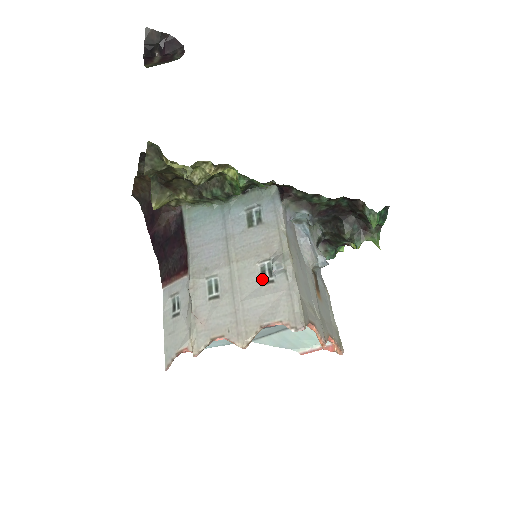
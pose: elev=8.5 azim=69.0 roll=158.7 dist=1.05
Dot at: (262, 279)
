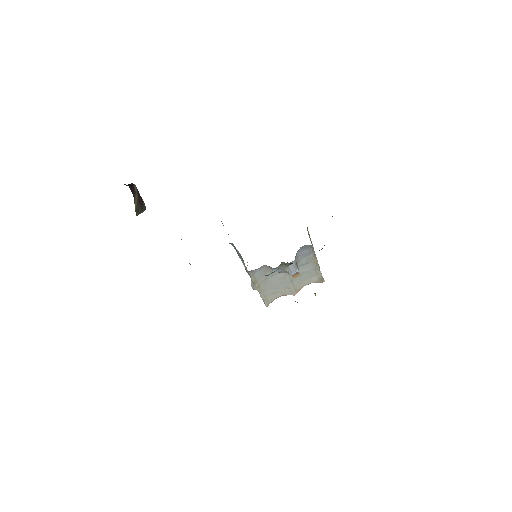
Dot at: occluded
